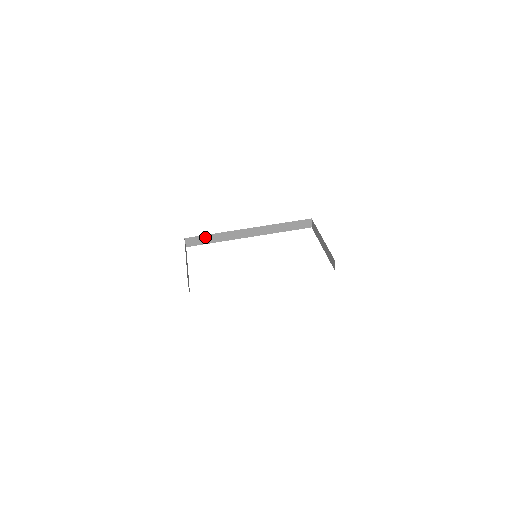
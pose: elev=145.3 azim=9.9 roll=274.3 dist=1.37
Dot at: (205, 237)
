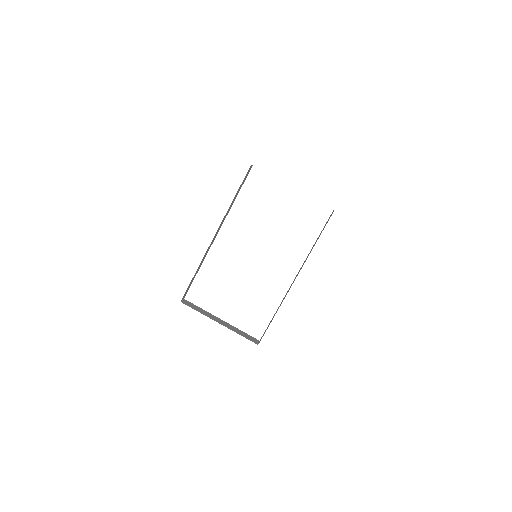
Dot at: (191, 281)
